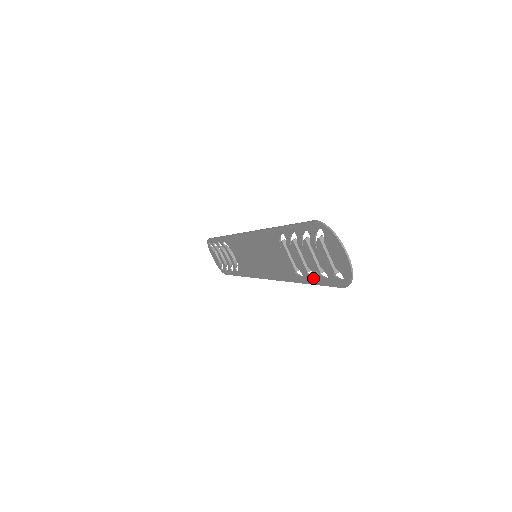
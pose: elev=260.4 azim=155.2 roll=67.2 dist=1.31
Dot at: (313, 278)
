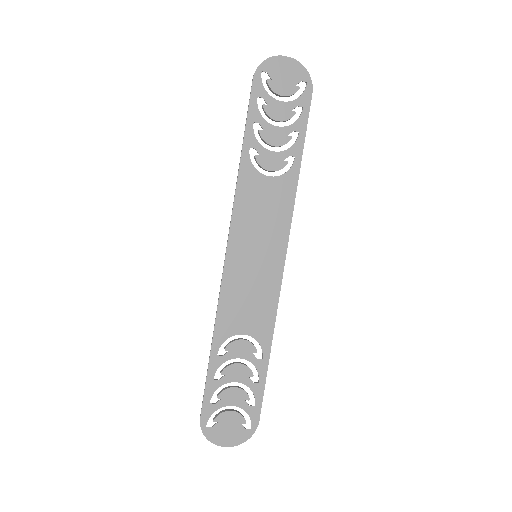
Dot at: (259, 378)
